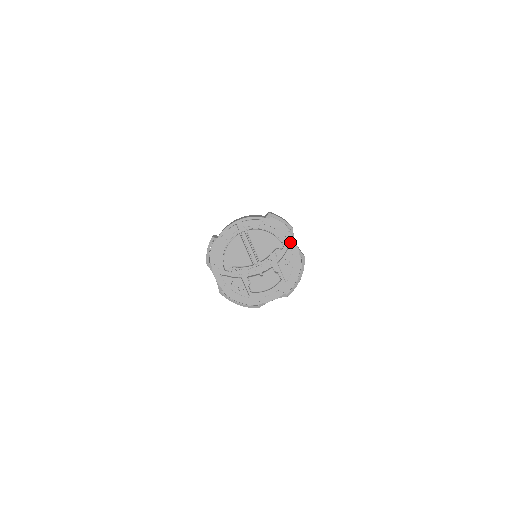
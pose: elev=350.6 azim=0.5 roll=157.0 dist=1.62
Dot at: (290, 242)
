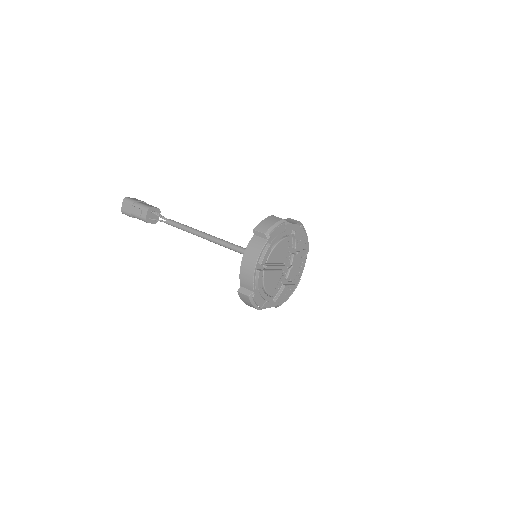
Dot at: (290, 229)
